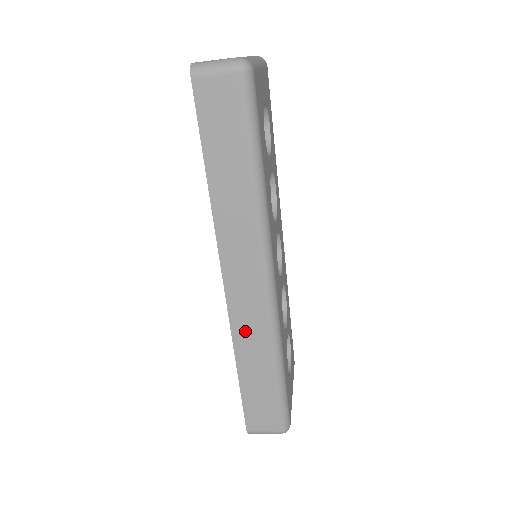
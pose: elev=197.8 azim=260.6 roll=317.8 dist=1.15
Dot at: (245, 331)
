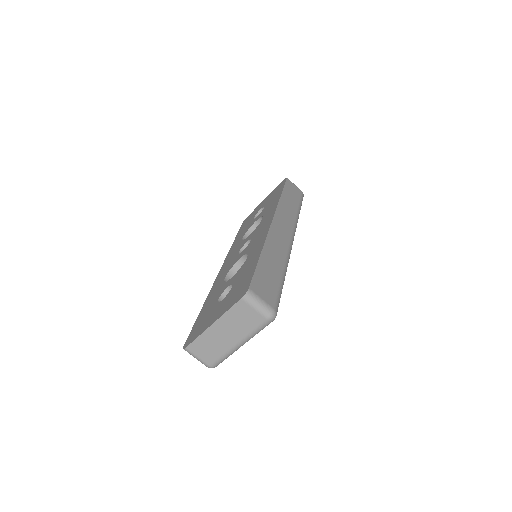
Dot at: (275, 242)
